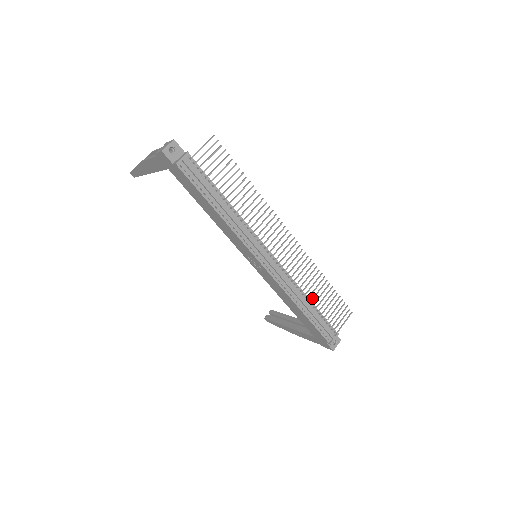
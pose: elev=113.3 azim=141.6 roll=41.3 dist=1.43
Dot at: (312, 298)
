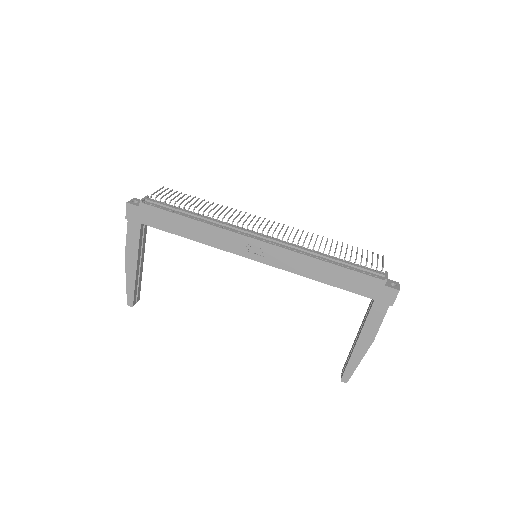
Dot at: (329, 250)
